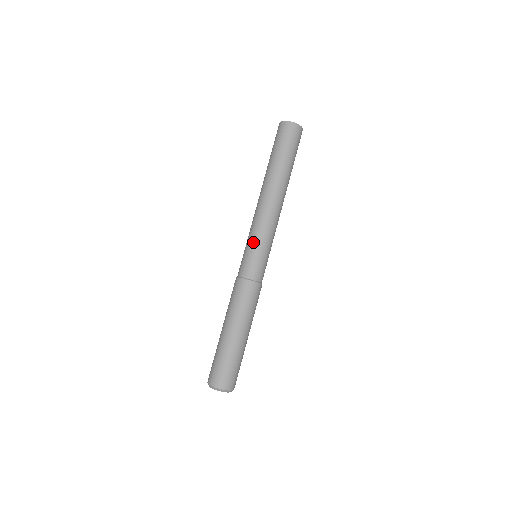
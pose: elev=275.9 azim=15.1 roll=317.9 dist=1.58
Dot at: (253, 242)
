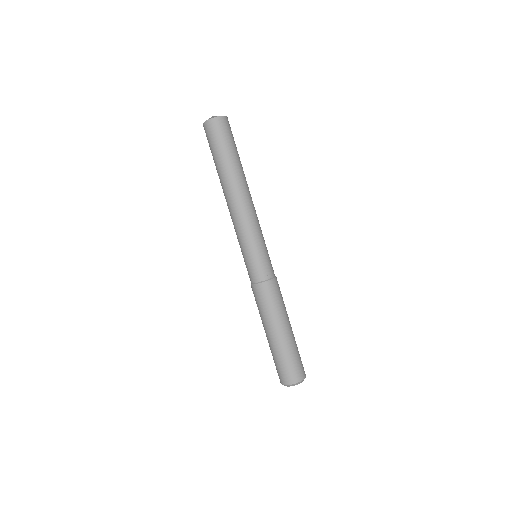
Dot at: (243, 248)
